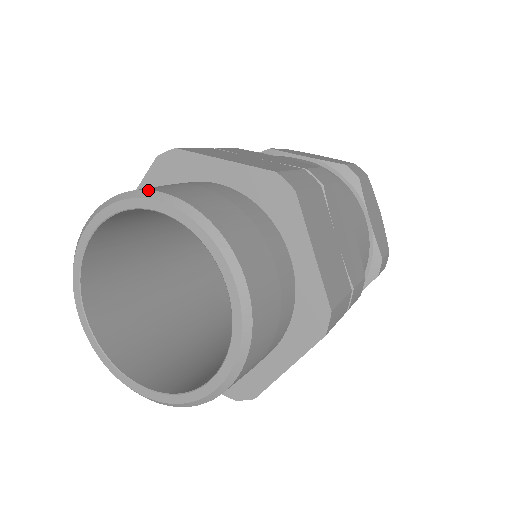
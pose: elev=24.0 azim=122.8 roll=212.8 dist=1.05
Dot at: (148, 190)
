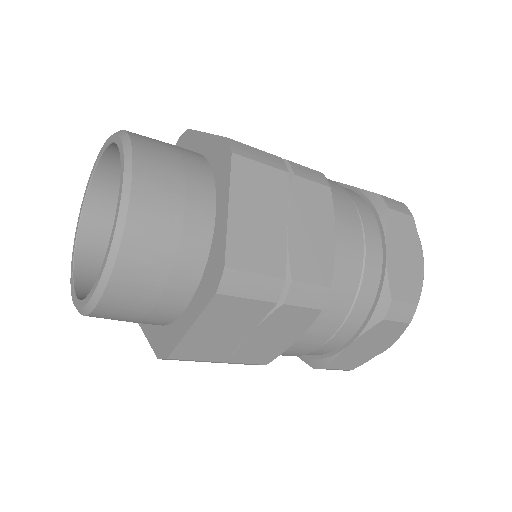
Dot at: (120, 130)
